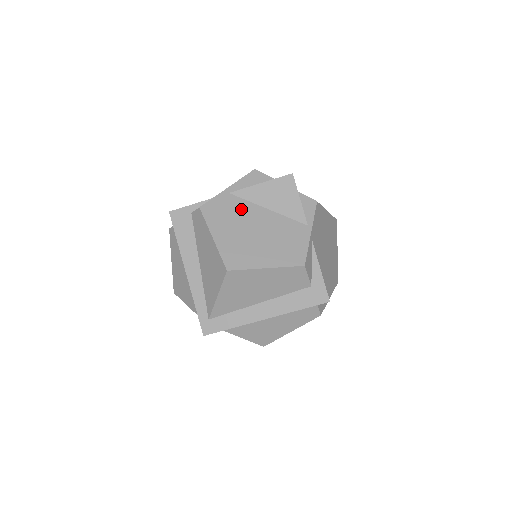
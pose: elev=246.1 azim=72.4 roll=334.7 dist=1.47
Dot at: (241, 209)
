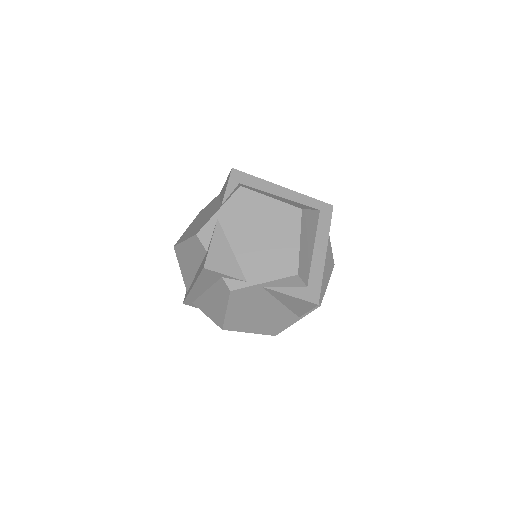
Dot at: (262, 299)
